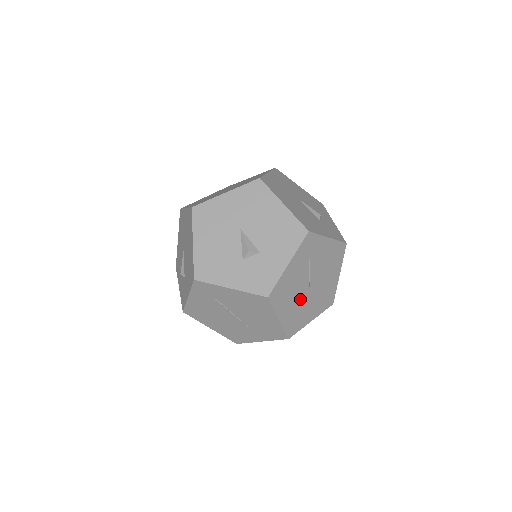
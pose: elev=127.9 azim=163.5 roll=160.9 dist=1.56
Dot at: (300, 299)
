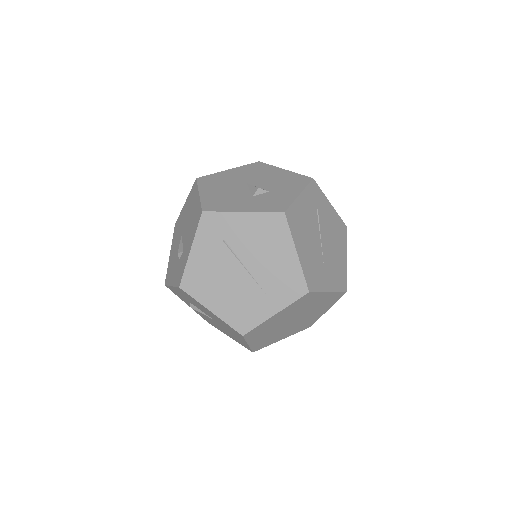
Dot at: (314, 249)
